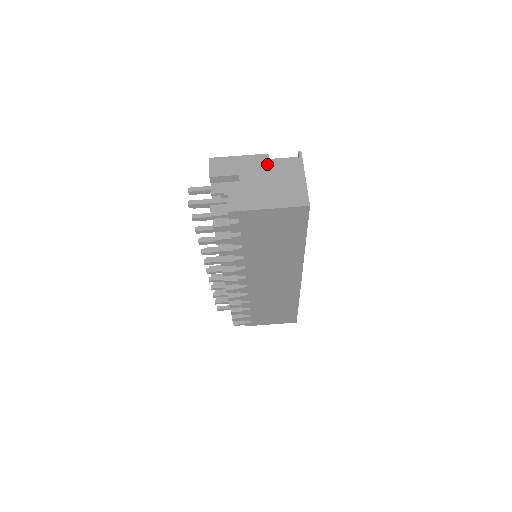
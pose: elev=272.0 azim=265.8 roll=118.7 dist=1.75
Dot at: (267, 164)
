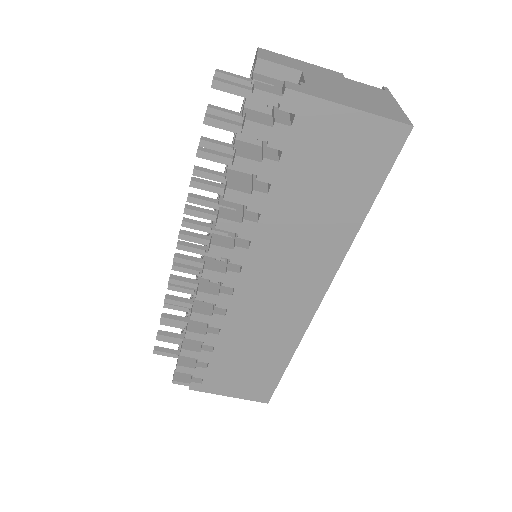
Dot at: (342, 78)
